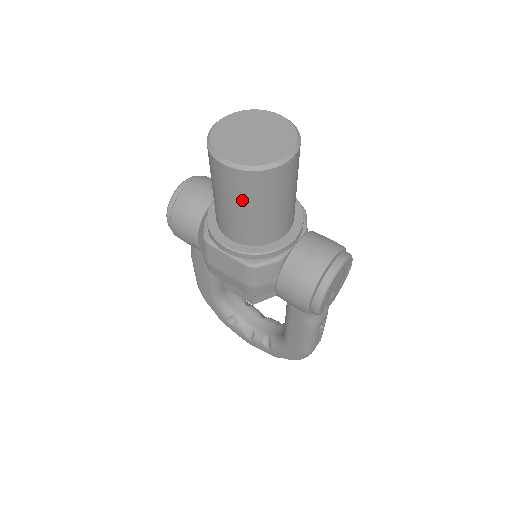
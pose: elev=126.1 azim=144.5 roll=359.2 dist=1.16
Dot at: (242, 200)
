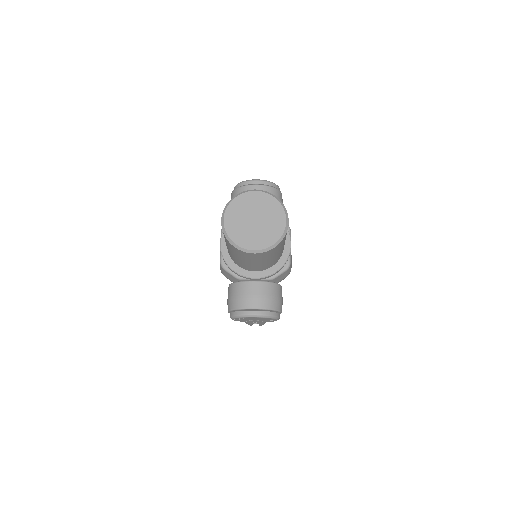
Dot at: (225, 240)
